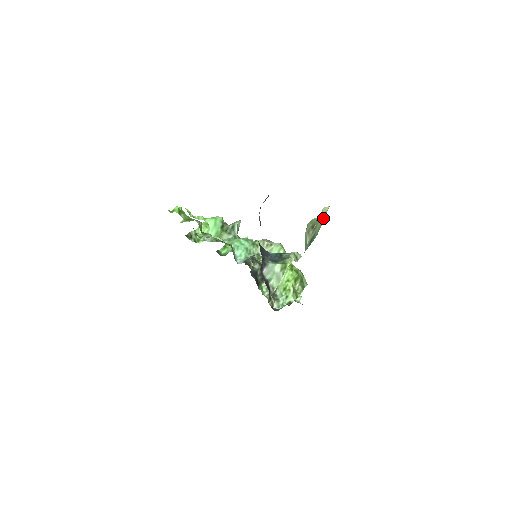
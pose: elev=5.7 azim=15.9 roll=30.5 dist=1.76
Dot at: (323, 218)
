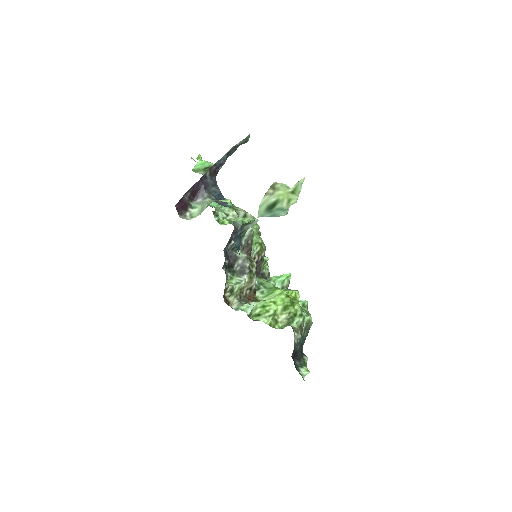
Dot at: (294, 190)
